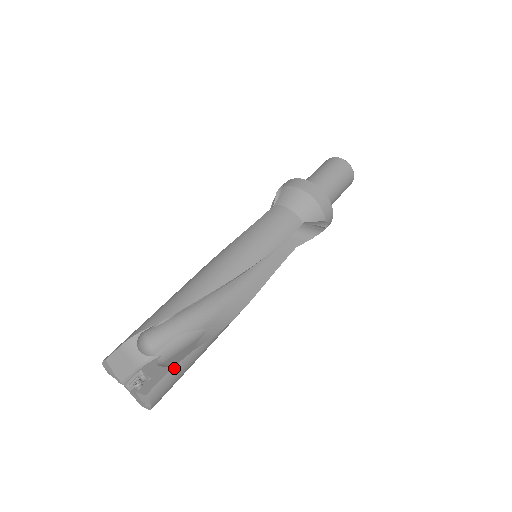
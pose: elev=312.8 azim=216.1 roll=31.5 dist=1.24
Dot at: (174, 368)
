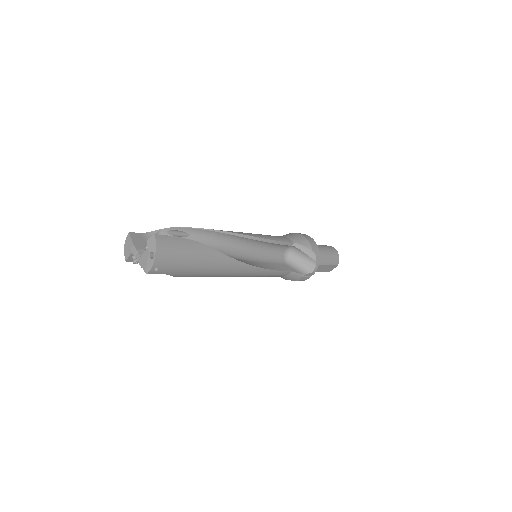
Dot at: (179, 238)
